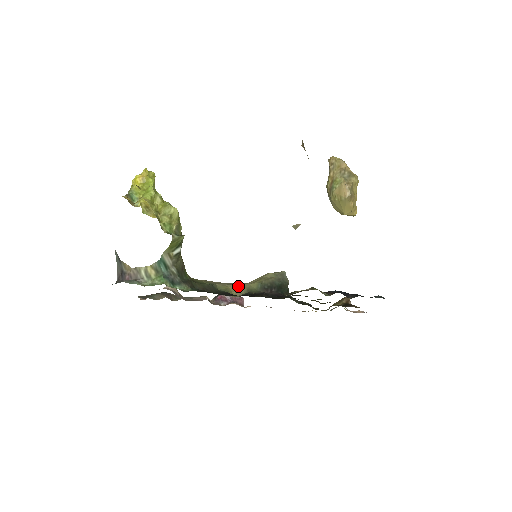
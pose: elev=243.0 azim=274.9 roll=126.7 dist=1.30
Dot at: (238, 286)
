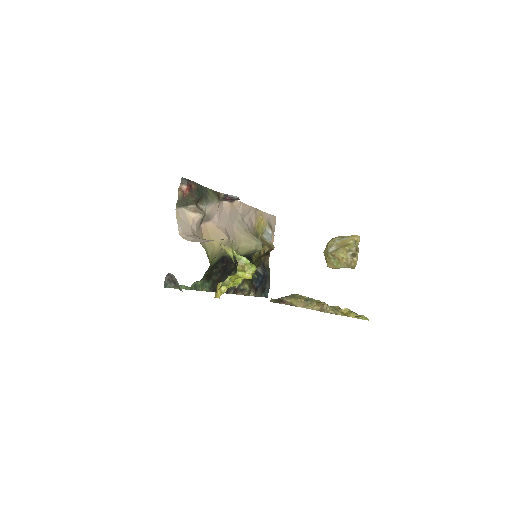
Dot at: occluded
